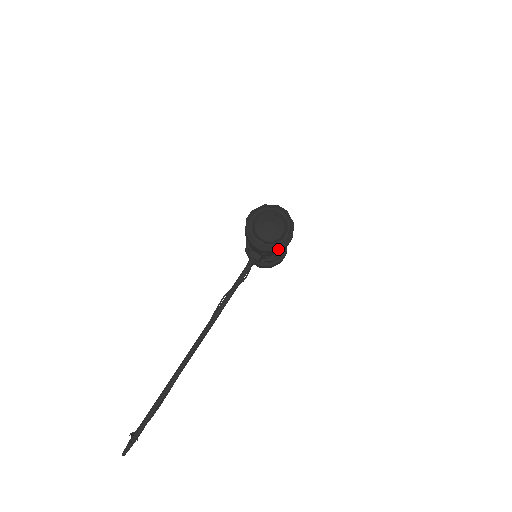
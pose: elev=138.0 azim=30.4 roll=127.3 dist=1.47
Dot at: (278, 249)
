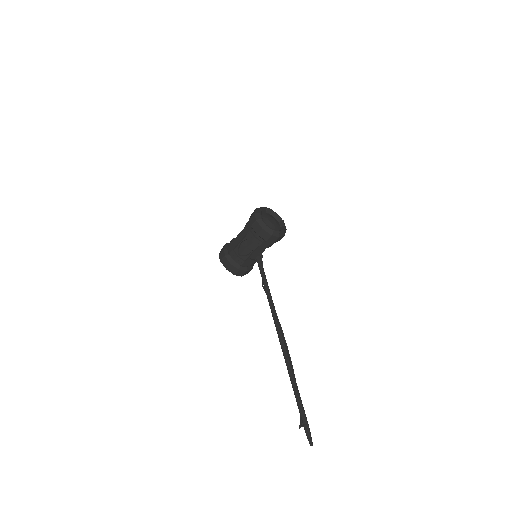
Dot at: occluded
